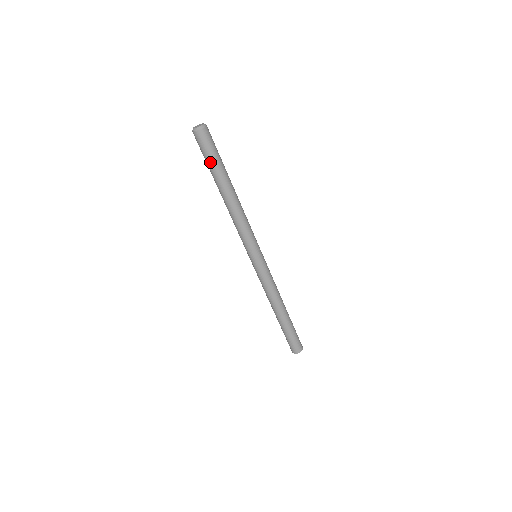
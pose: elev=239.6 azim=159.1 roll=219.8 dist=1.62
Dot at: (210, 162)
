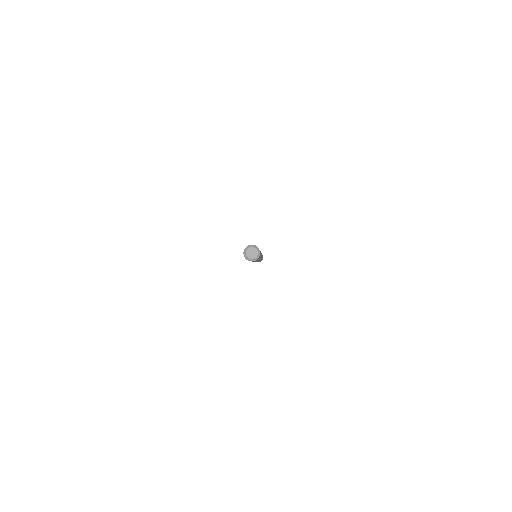
Dot at: occluded
